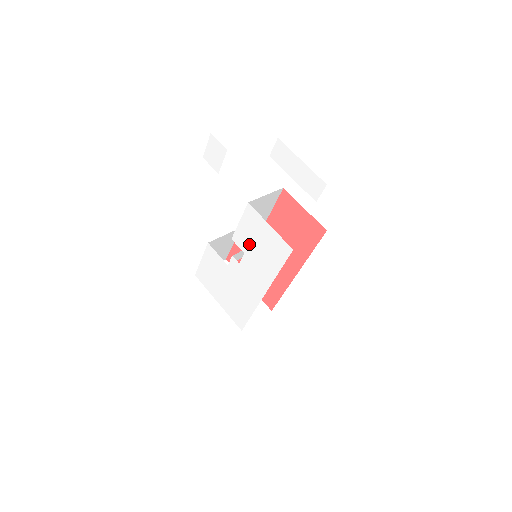
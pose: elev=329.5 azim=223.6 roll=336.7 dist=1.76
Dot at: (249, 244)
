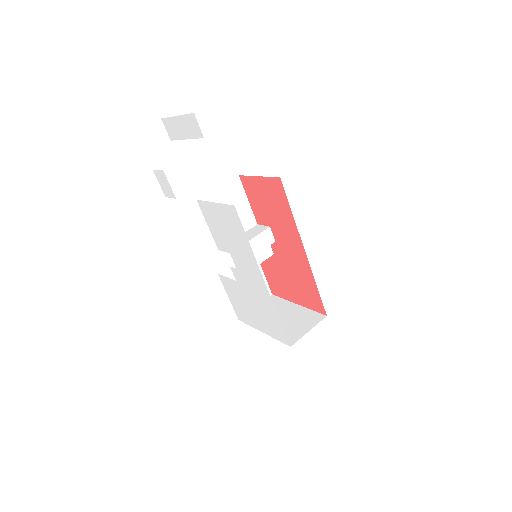
Dot at: (224, 240)
